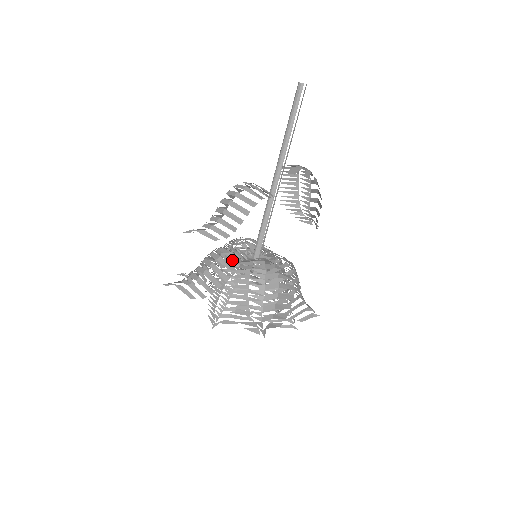
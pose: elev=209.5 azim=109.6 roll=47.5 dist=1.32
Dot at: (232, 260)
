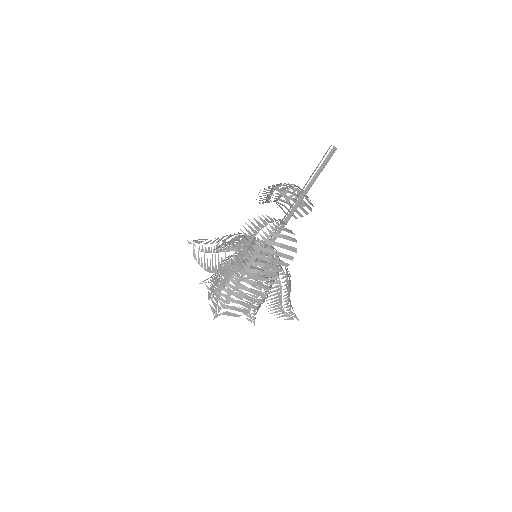
Dot at: occluded
